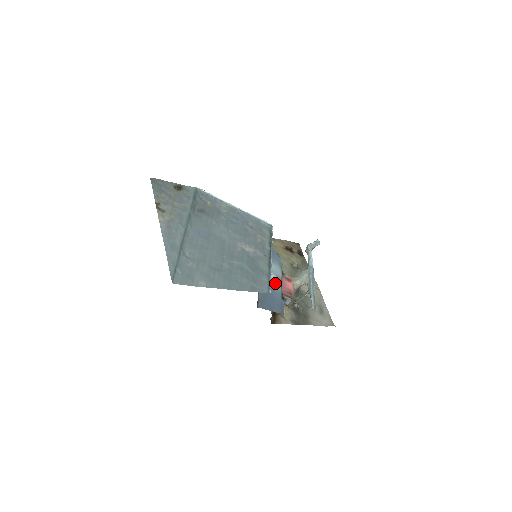
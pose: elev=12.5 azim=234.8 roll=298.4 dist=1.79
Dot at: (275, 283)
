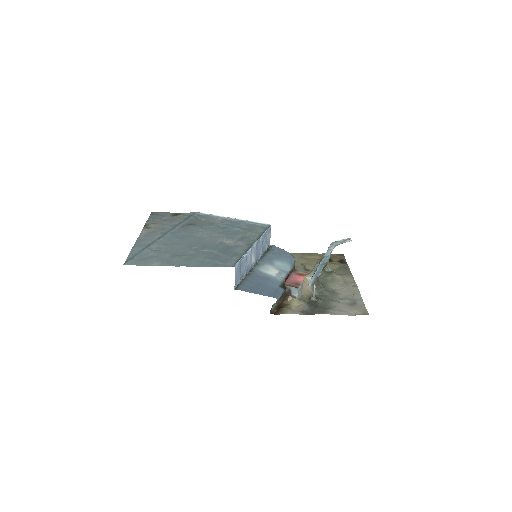
Dot at: (275, 275)
